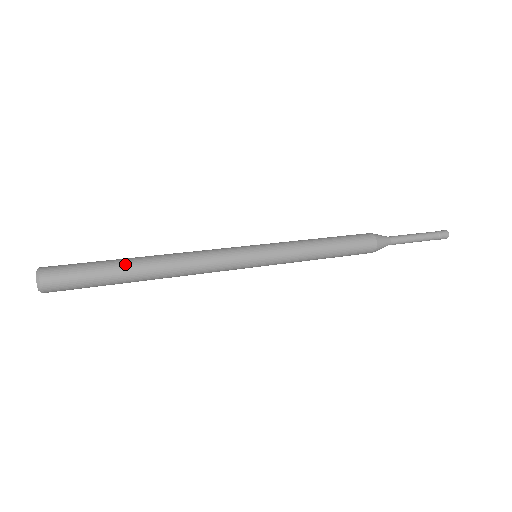
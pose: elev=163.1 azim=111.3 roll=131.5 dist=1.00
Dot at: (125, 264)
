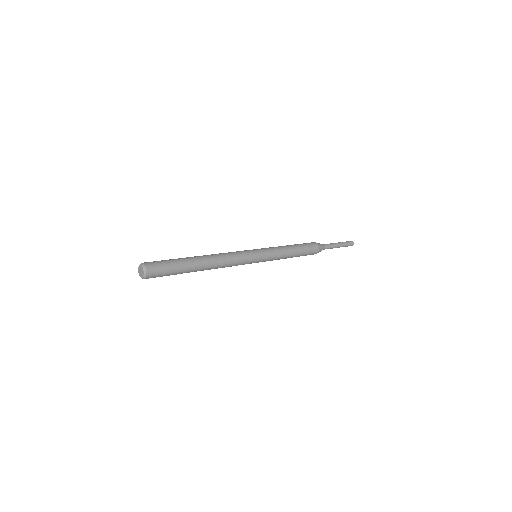
Dot at: (192, 265)
